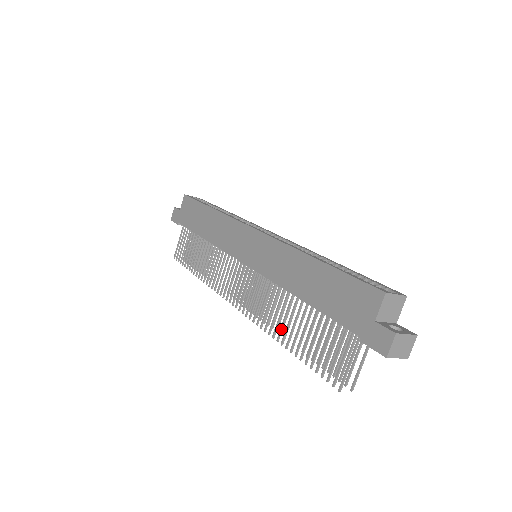
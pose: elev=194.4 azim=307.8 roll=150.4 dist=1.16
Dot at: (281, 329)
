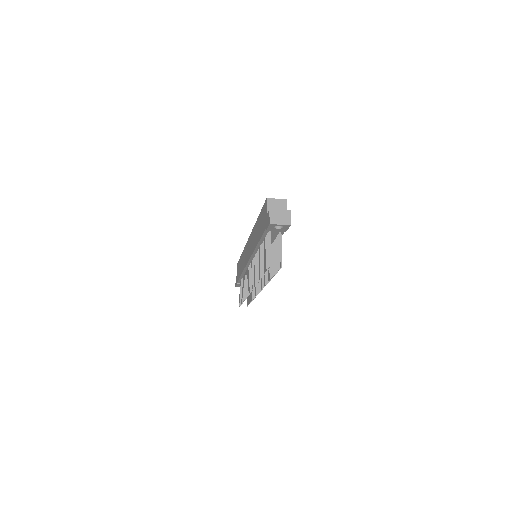
Dot at: (259, 272)
